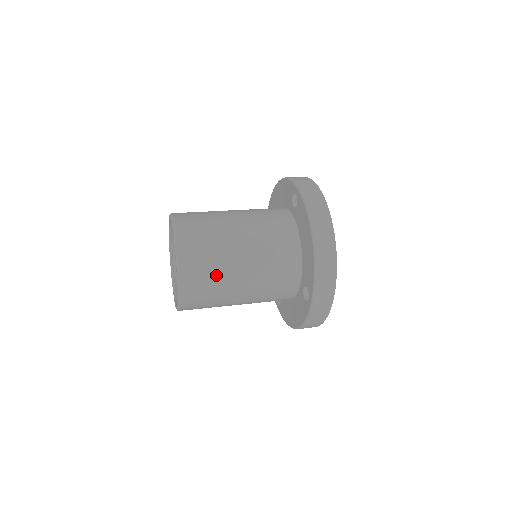
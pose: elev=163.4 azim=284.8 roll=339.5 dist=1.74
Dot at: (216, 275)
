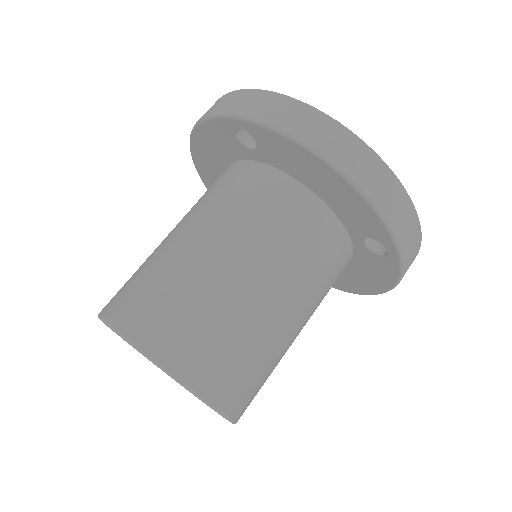
Dot at: (247, 342)
